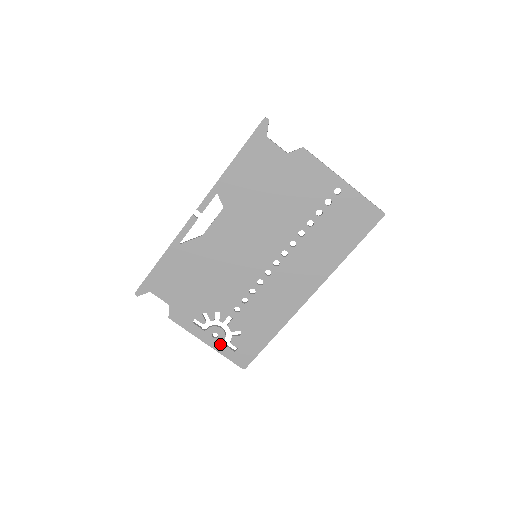
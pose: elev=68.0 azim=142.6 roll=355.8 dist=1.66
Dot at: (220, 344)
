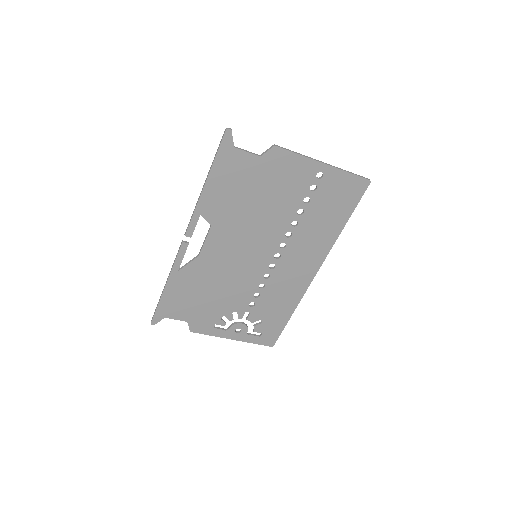
Dot at: (245, 336)
